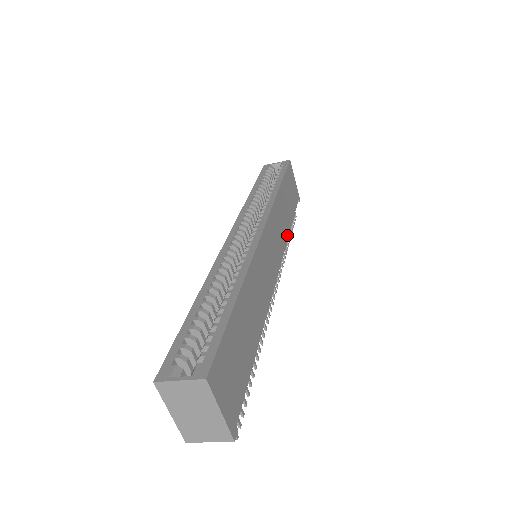
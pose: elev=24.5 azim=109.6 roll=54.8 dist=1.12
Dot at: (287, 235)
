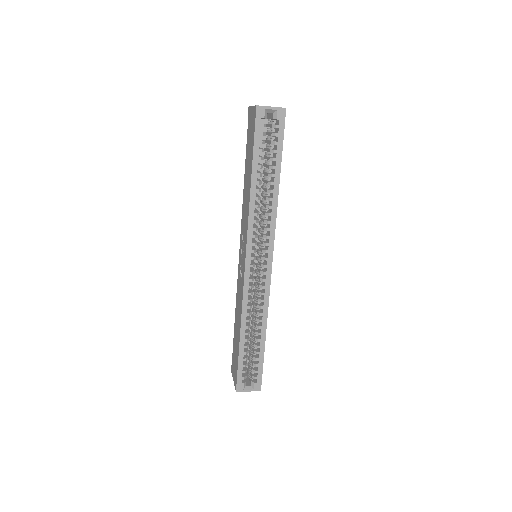
Dot at: occluded
